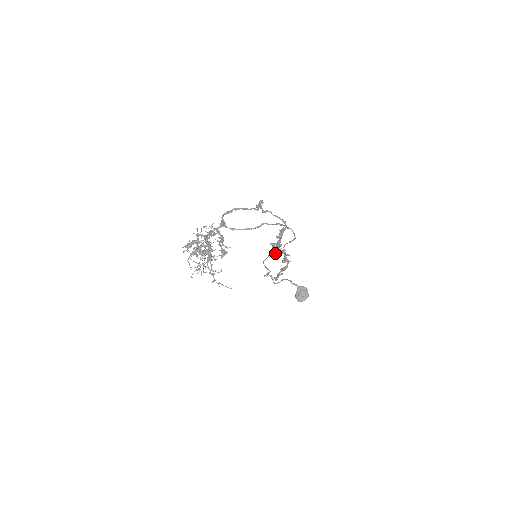
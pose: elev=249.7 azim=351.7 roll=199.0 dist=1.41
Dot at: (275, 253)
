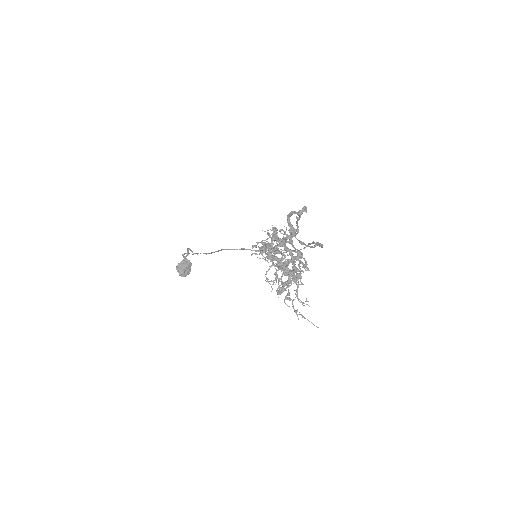
Dot at: (271, 258)
